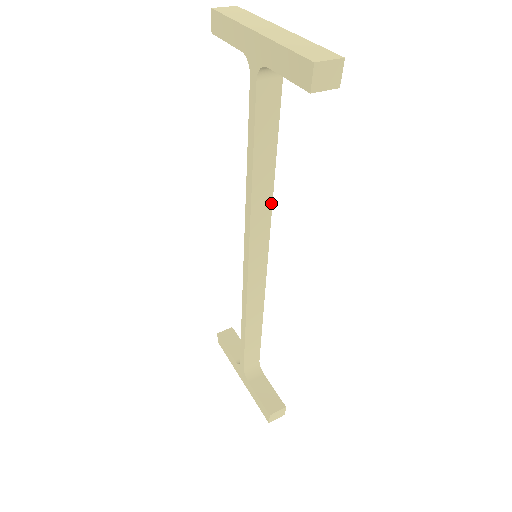
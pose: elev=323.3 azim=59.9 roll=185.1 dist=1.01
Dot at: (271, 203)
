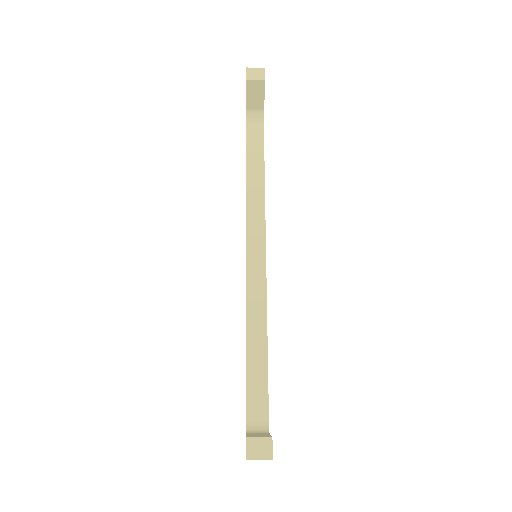
Dot at: (264, 205)
